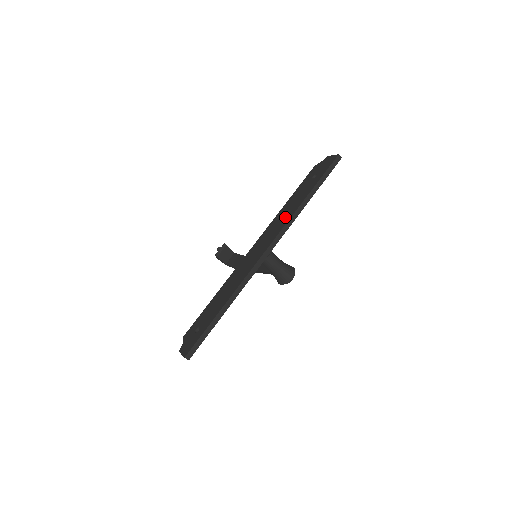
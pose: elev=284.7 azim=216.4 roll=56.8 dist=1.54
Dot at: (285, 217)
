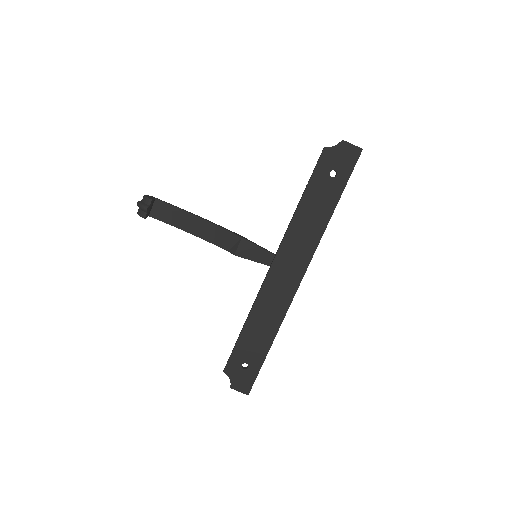
Dot at: (311, 234)
